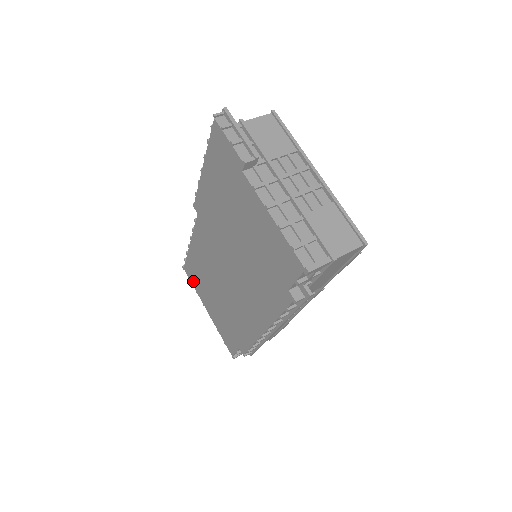
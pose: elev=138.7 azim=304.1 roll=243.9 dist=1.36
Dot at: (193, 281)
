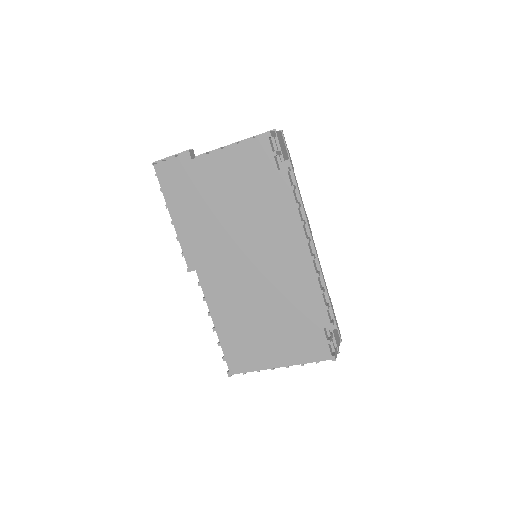
Dot at: (246, 364)
